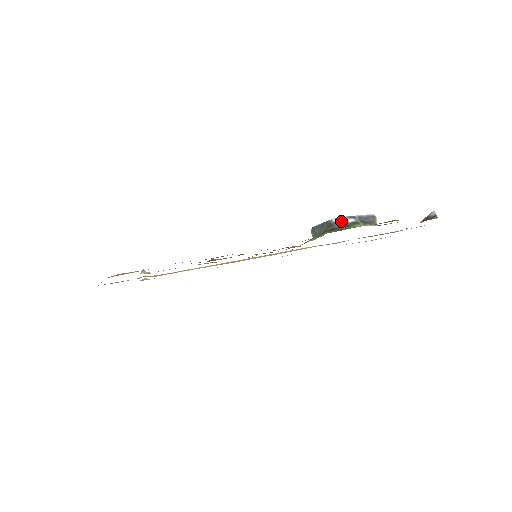
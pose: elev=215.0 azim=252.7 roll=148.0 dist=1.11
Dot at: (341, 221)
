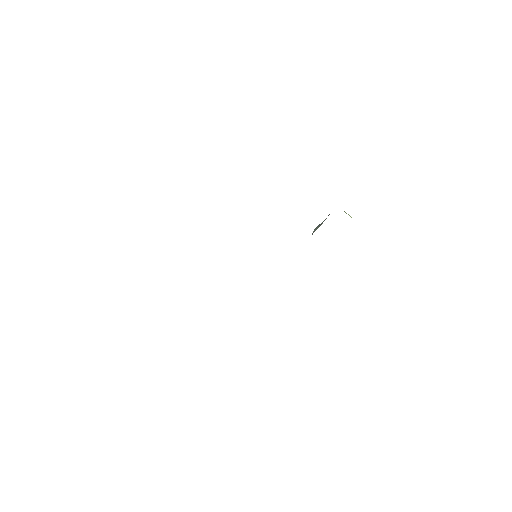
Dot at: occluded
